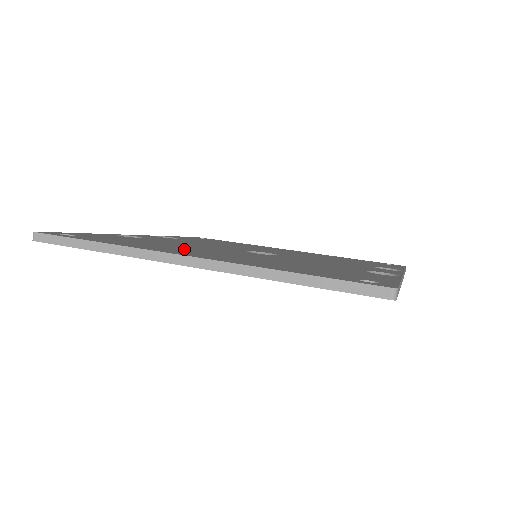
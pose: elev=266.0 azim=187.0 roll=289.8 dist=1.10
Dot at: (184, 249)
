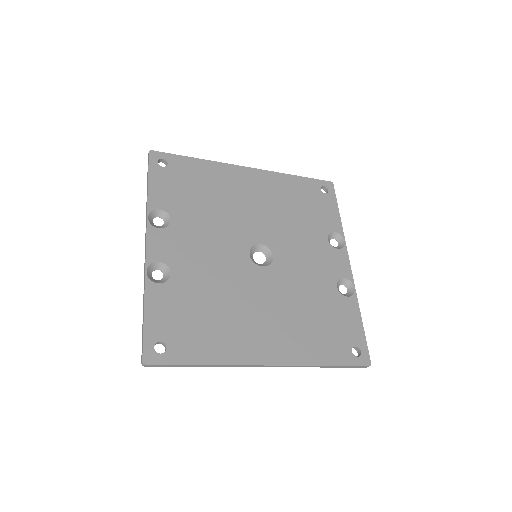
Dot at: (241, 324)
